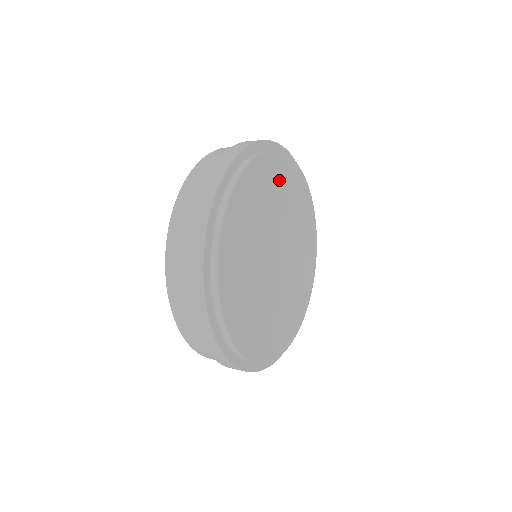
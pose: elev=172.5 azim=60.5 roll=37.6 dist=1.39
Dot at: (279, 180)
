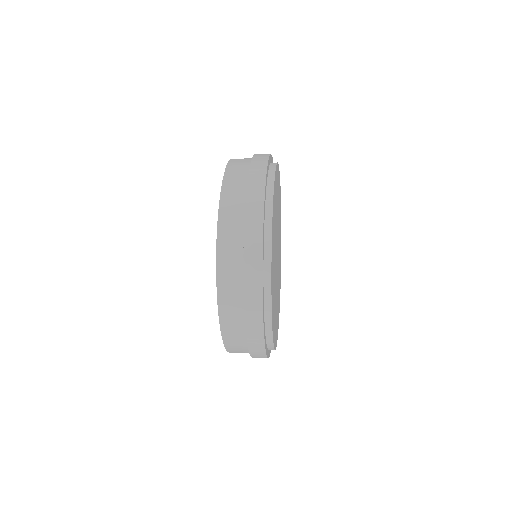
Dot at: (274, 221)
